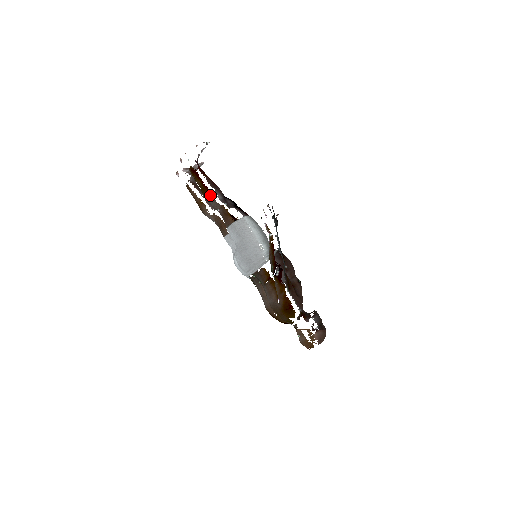
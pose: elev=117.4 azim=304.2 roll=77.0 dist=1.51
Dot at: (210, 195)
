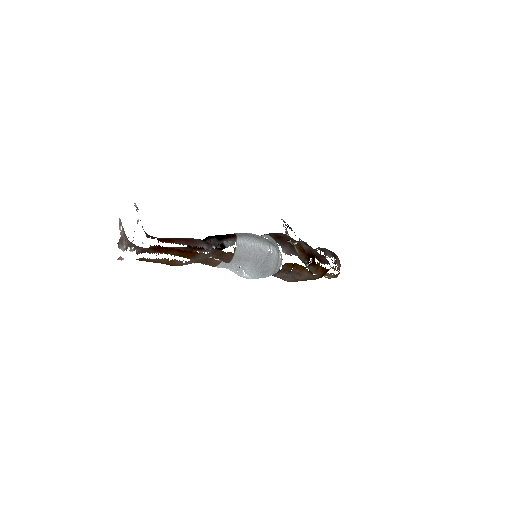
Dot at: (197, 254)
